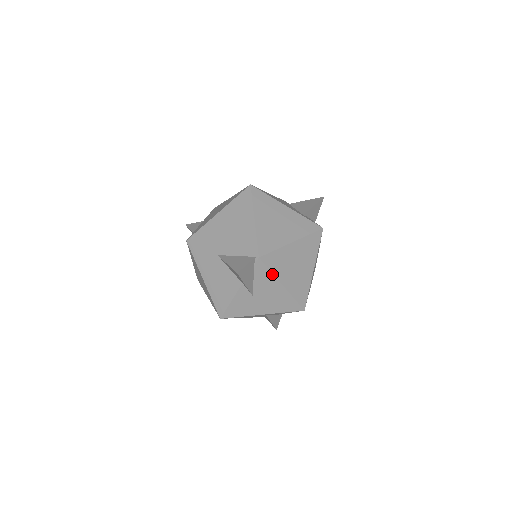
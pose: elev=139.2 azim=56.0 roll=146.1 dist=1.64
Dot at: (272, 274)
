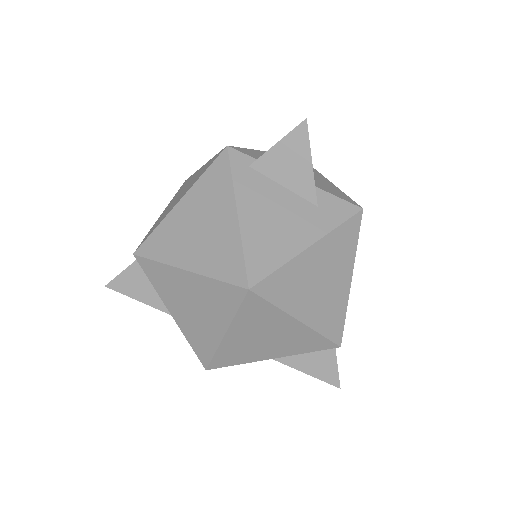
Dot at: occluded
